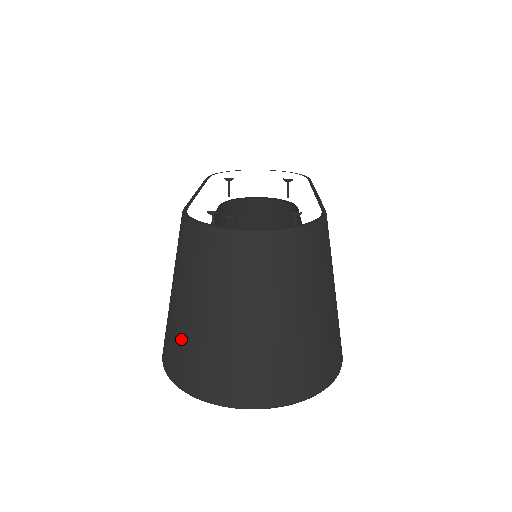
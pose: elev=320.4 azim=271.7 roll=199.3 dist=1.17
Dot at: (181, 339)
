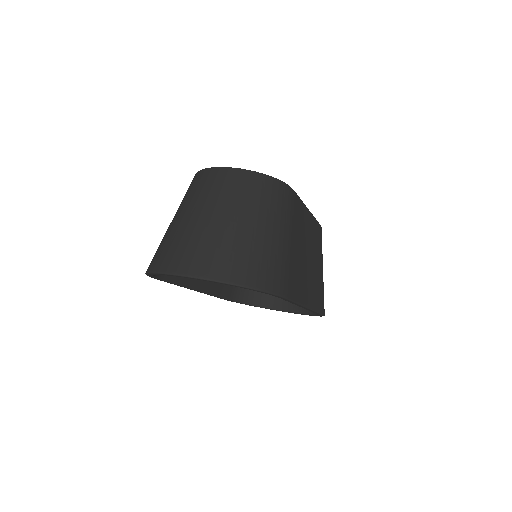
Dot at: (162, 241)
